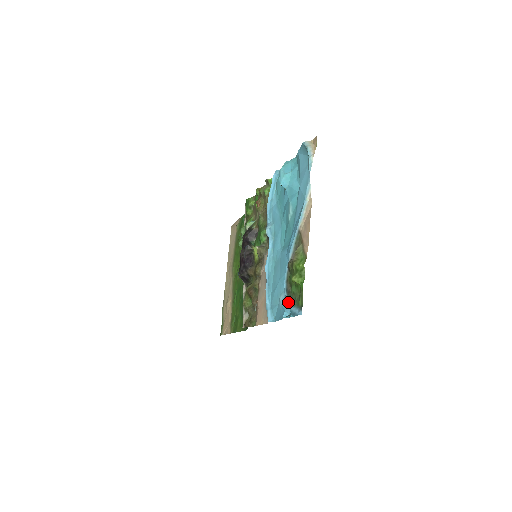
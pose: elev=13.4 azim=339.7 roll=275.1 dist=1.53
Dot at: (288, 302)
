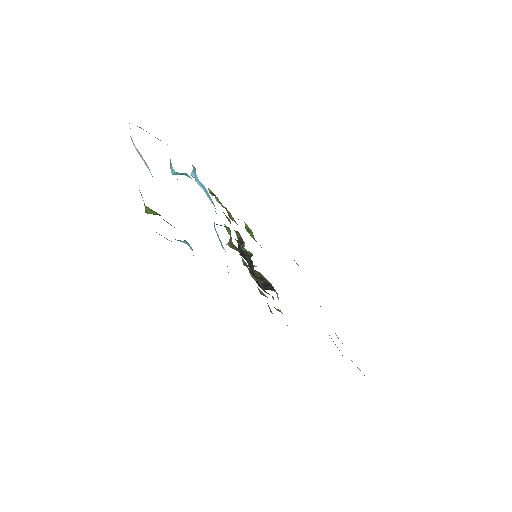
Dot at: occluded
